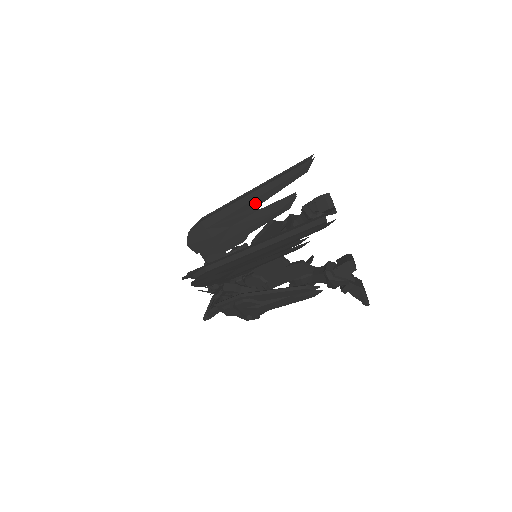
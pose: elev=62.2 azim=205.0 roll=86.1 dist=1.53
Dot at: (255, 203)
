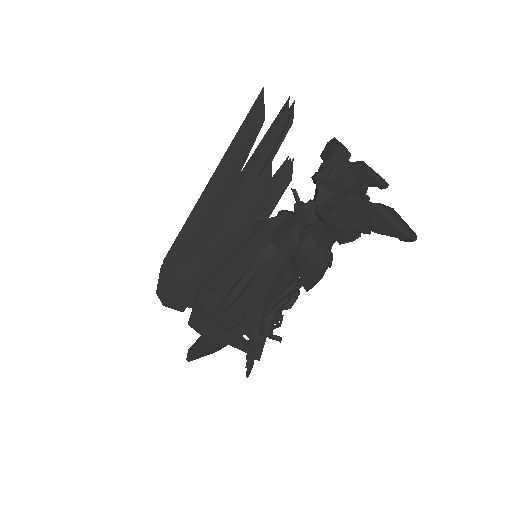
Dot at: (244, 190)
